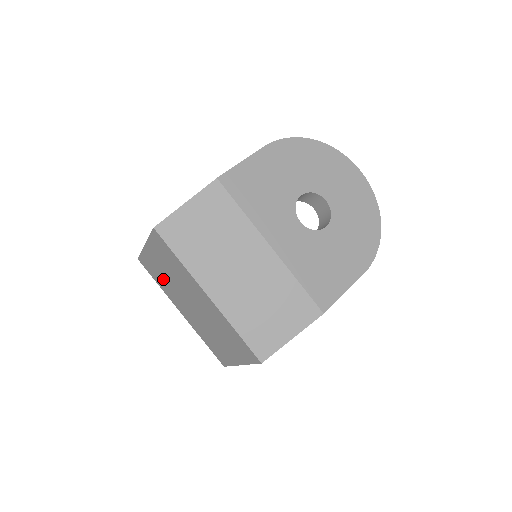
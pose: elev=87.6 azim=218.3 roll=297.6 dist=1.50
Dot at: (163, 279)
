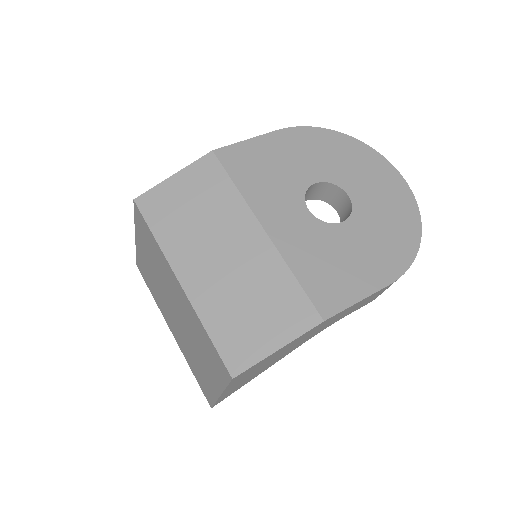
Dot at: (153, 283)
